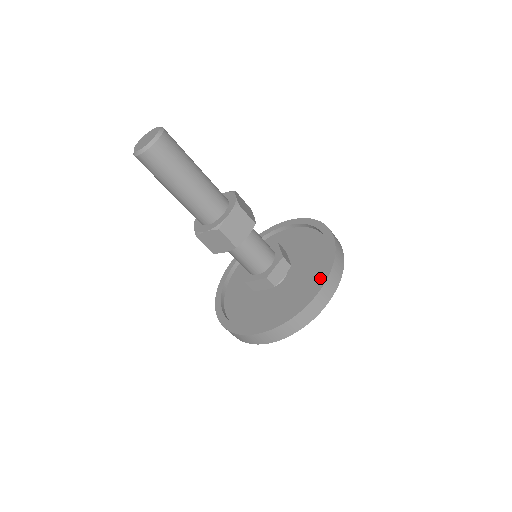
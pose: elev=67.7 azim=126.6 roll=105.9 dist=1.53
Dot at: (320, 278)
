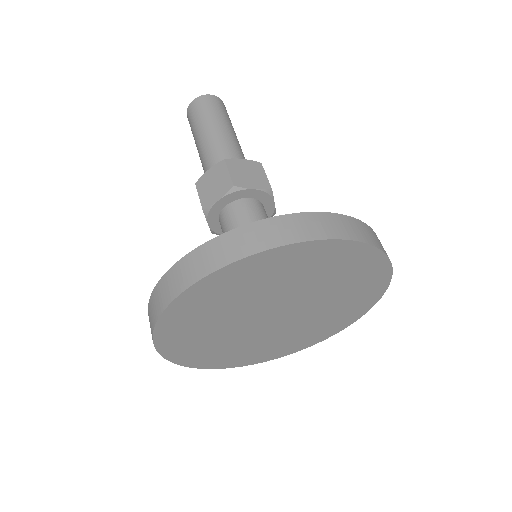
Dot at: occluded
